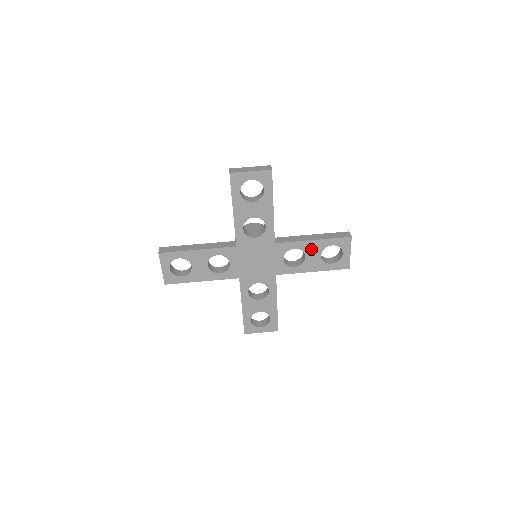
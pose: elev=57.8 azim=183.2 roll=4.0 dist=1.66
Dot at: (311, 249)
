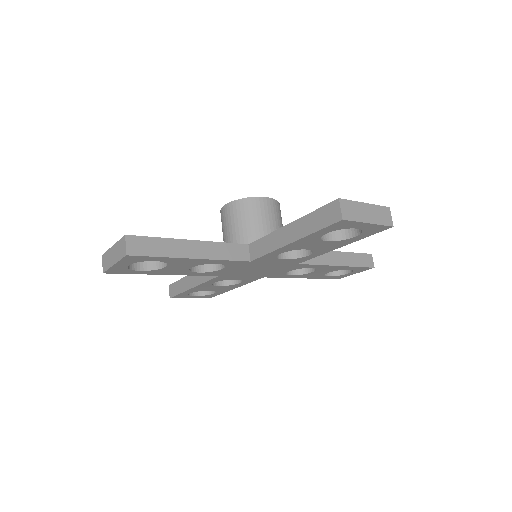
Dot at: (302, 245)
